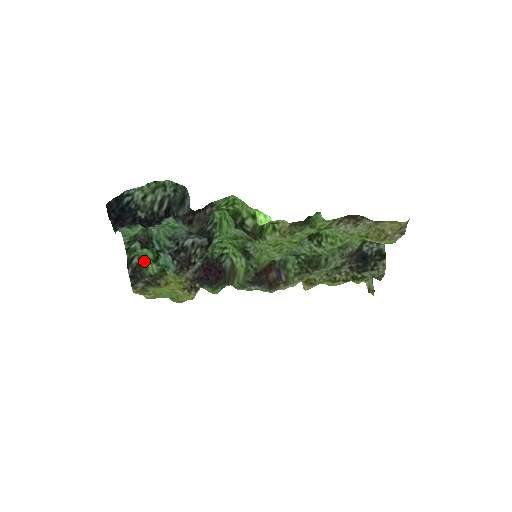
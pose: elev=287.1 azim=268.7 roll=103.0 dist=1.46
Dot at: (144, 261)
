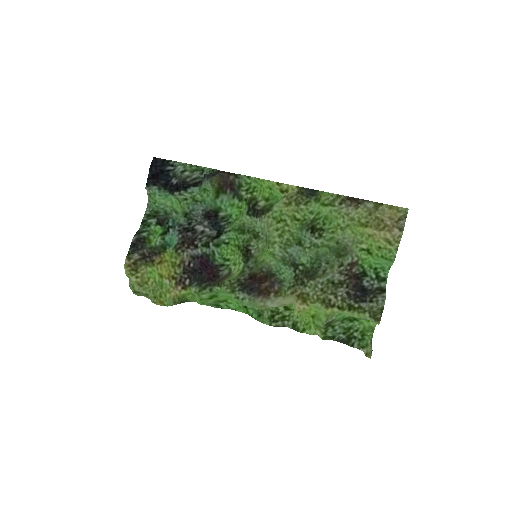
Dot at: (151, 239)
